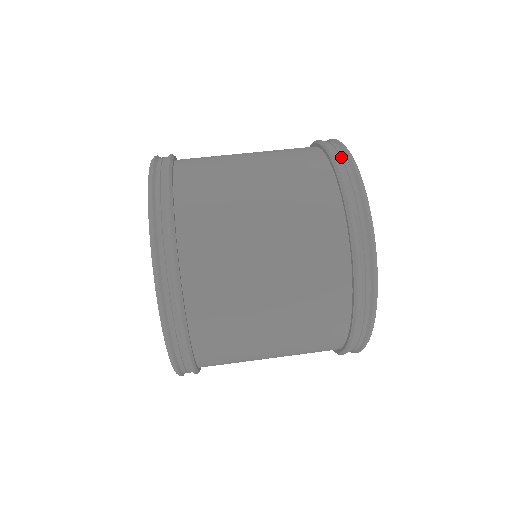
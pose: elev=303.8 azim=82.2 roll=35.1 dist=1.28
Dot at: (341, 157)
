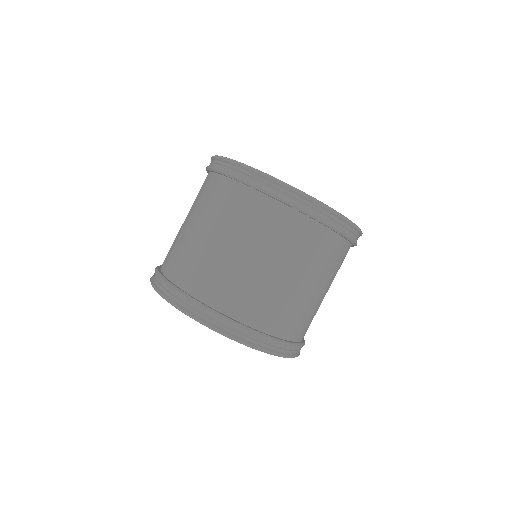
Dot at: (347, 229)
